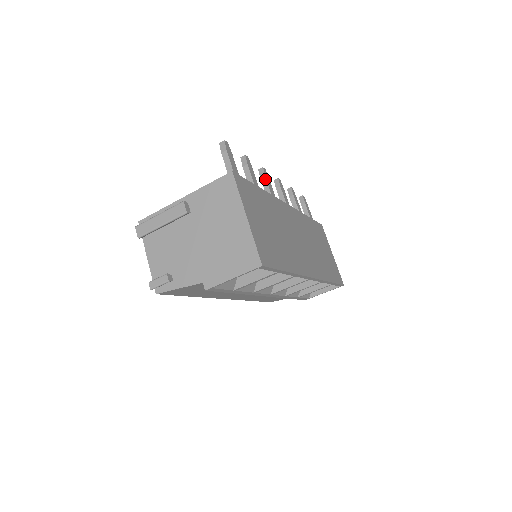
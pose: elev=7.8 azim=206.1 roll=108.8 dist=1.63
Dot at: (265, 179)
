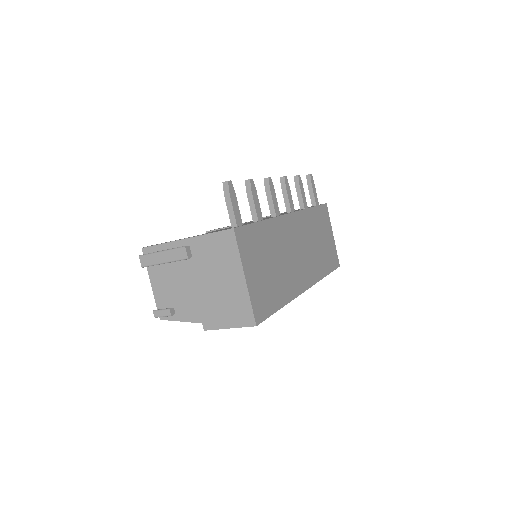
Dot at: (270, 192)
